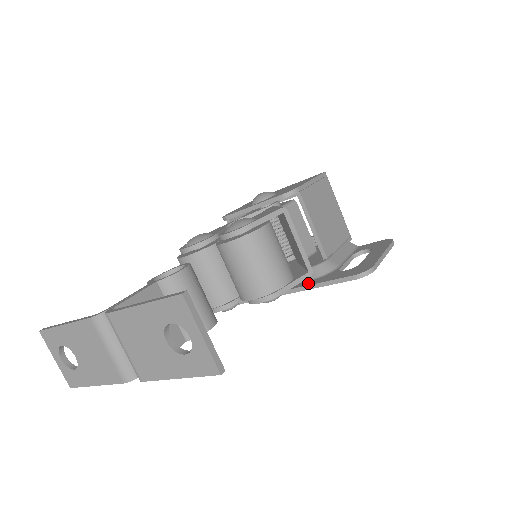
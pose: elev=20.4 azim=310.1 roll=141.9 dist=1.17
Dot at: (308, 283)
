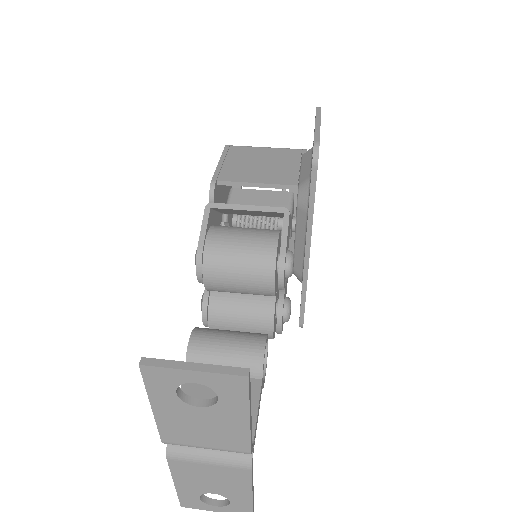
Dot at: occluded
